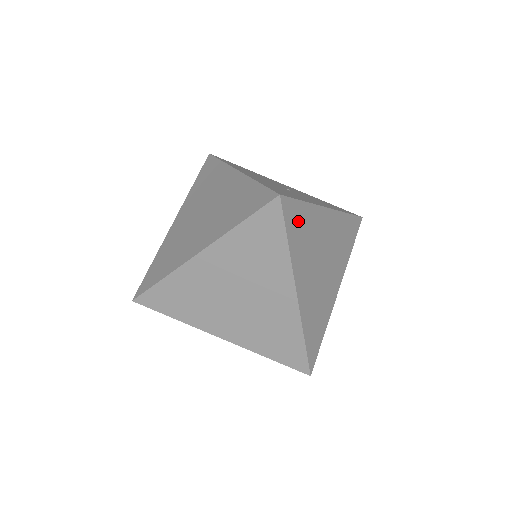
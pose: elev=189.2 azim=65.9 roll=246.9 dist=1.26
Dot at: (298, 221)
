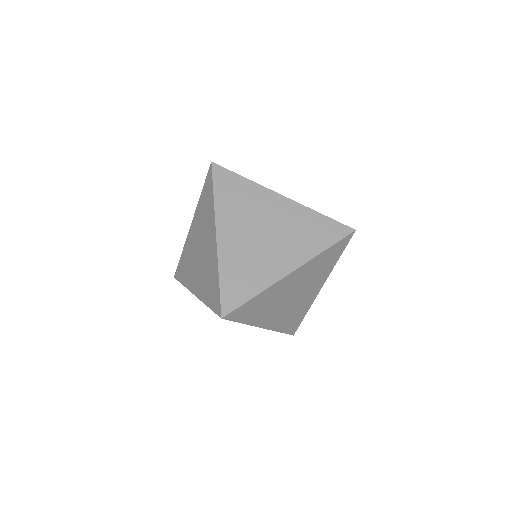
Dot at: (231, 186)
